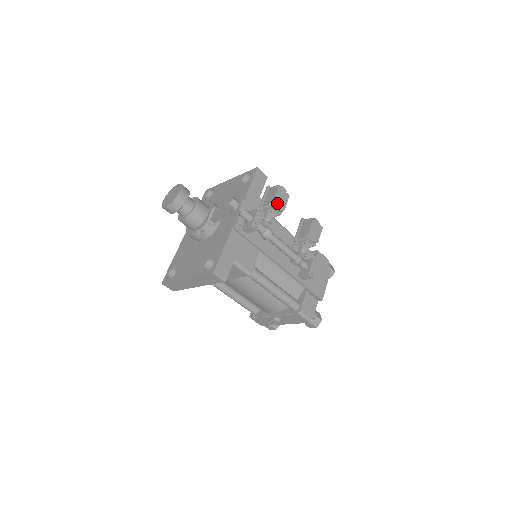
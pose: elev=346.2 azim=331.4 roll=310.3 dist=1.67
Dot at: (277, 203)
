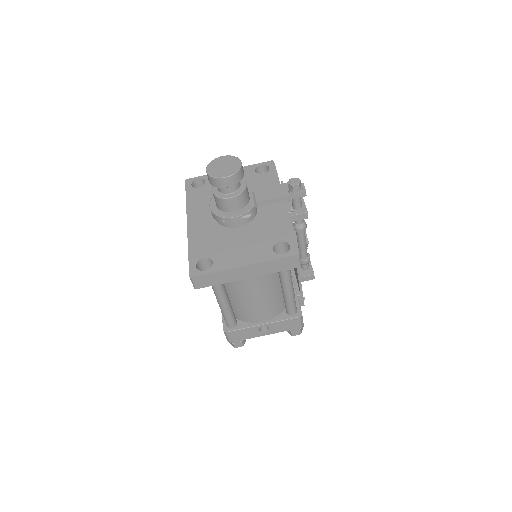
Dot at: occluded
